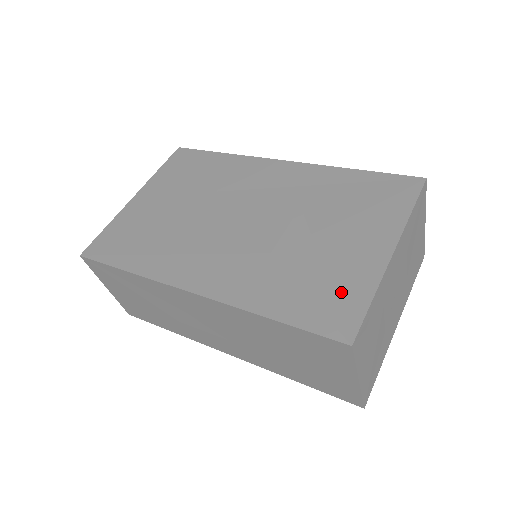
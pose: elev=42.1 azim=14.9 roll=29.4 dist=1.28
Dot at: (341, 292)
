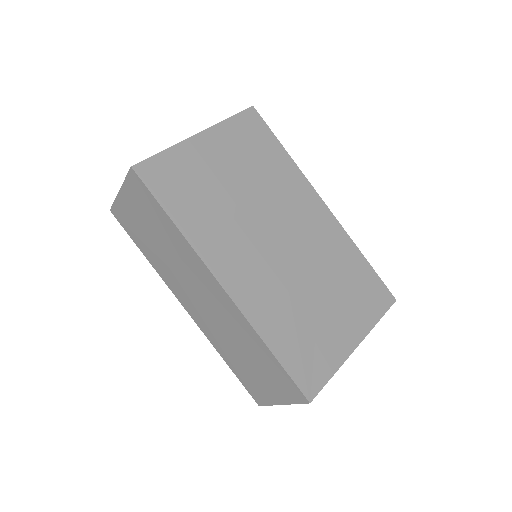
Dot at: (319, 358)
